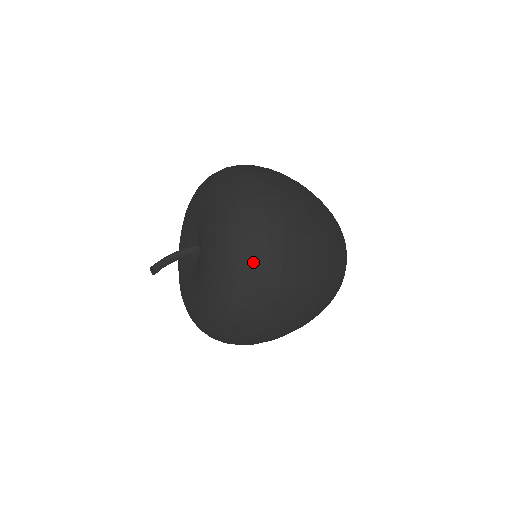
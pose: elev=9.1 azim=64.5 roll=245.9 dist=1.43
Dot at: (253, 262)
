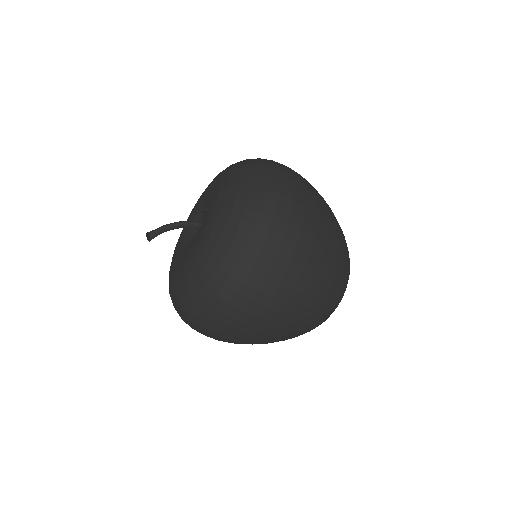
Dot at: (258, 216)
